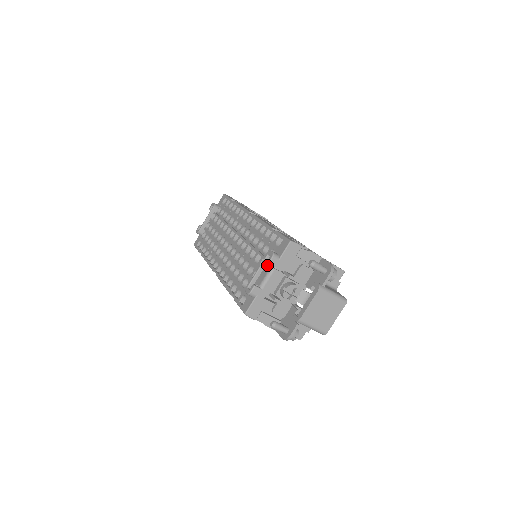
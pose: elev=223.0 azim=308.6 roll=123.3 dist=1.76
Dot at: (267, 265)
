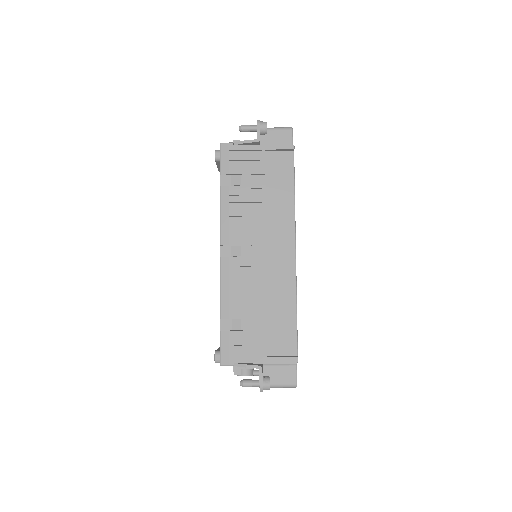
Dot at: occluded
